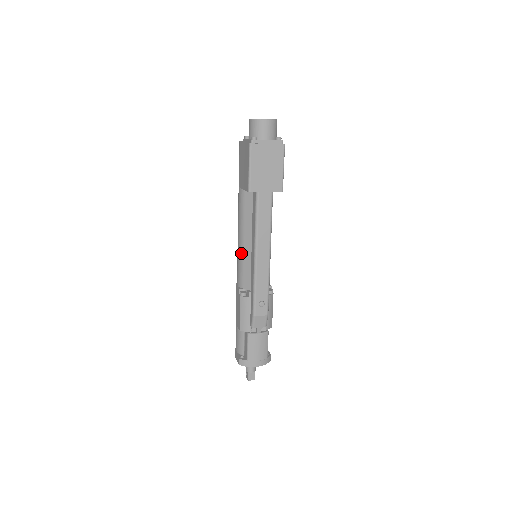
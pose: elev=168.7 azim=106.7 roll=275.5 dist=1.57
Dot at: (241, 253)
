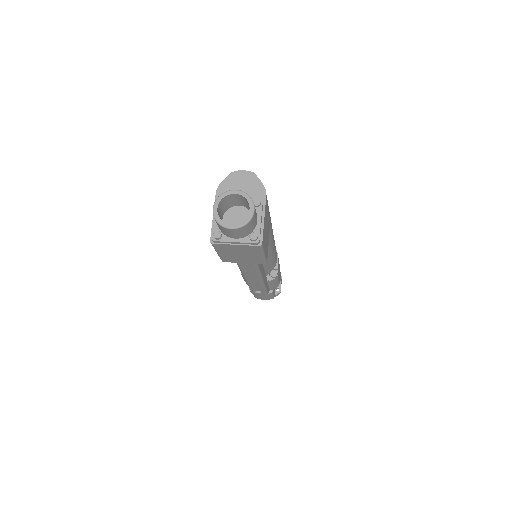
Dot at: occluded
